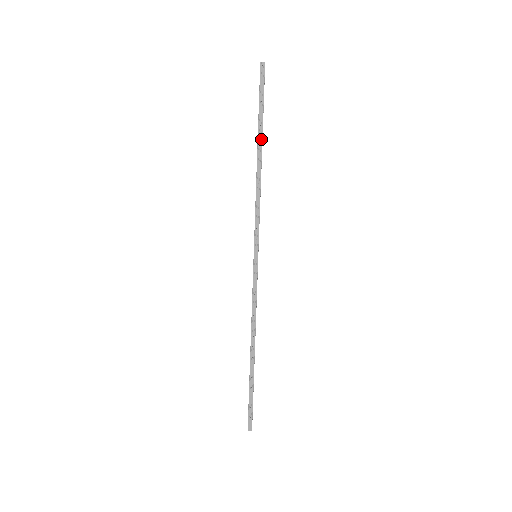
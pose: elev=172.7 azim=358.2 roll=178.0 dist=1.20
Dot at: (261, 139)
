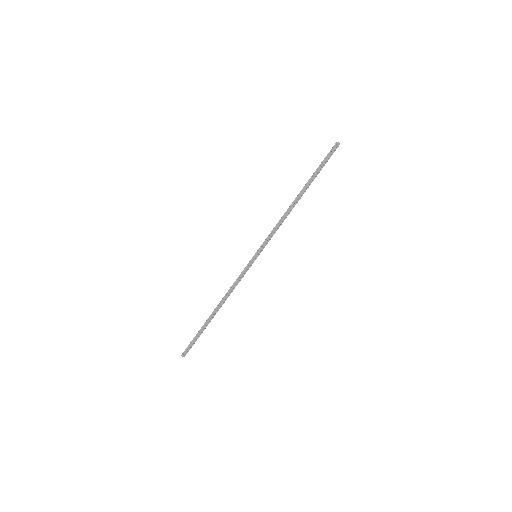
Dot at: (306, 188)
